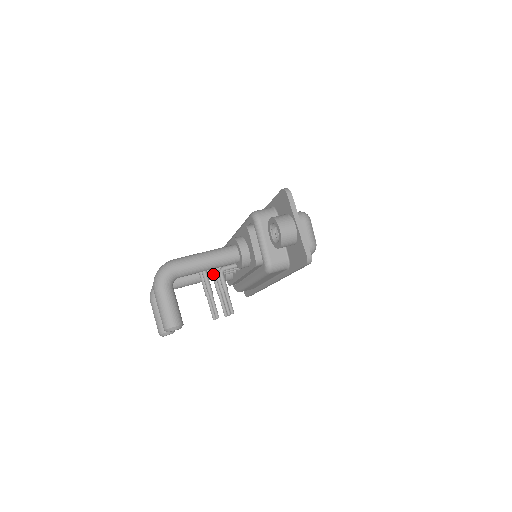
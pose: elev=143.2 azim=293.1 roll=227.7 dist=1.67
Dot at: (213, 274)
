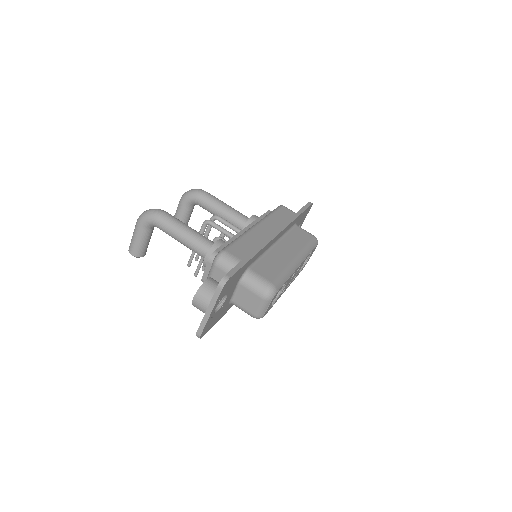
Dot at: occluded
